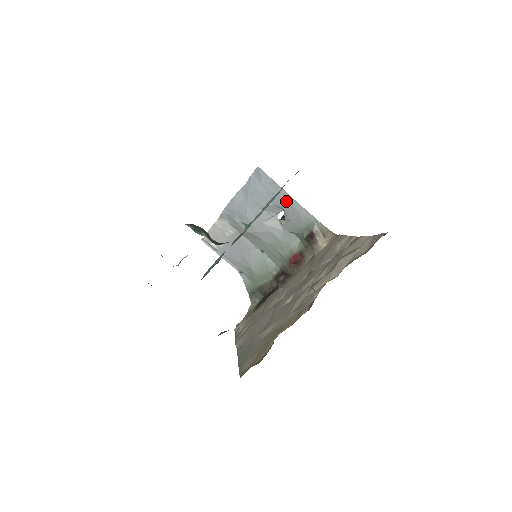
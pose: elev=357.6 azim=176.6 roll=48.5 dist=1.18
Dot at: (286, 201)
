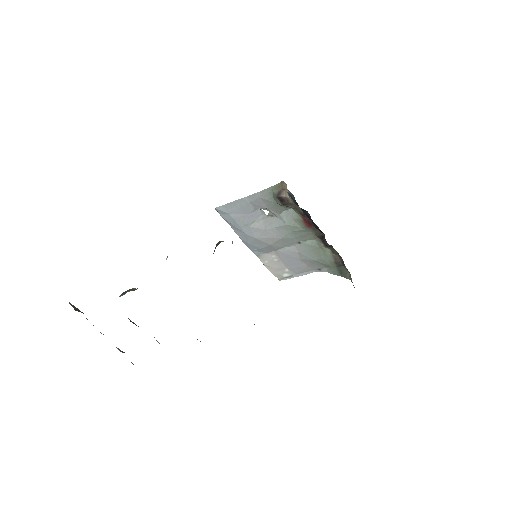
Dot at: (248, 203)
